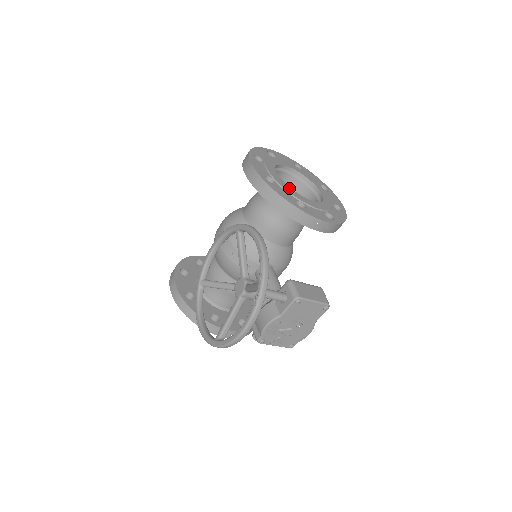
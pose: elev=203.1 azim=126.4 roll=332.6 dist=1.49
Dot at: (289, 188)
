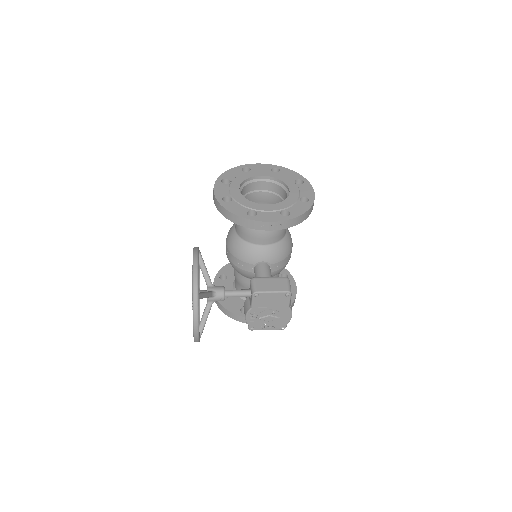
Dot at: (246, 201)
